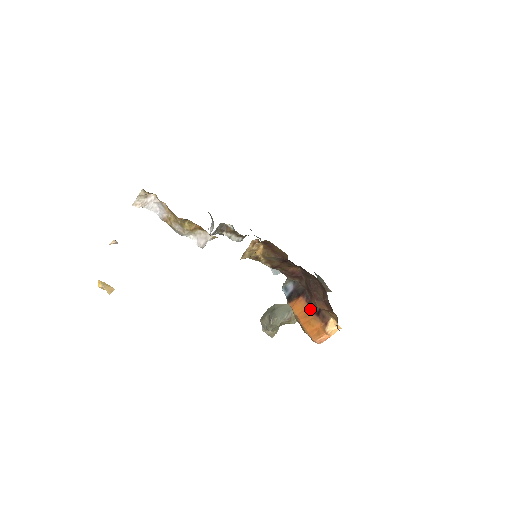
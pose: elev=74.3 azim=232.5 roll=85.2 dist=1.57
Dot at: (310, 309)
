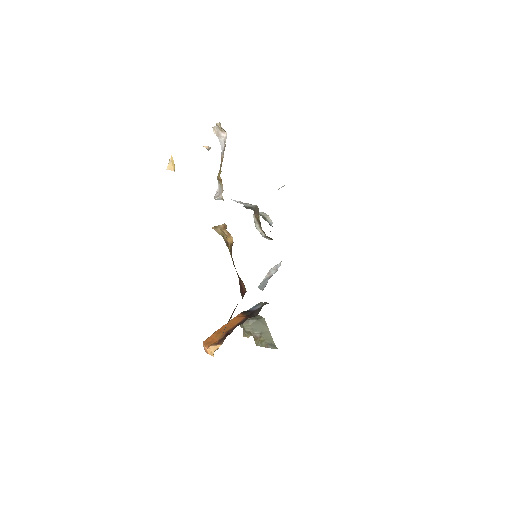
Dot at: (232, 328)
